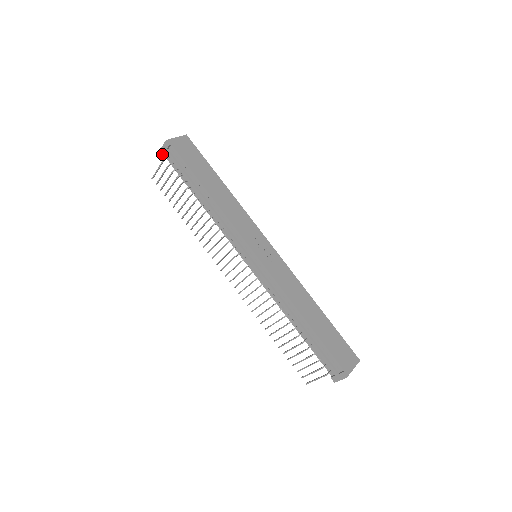
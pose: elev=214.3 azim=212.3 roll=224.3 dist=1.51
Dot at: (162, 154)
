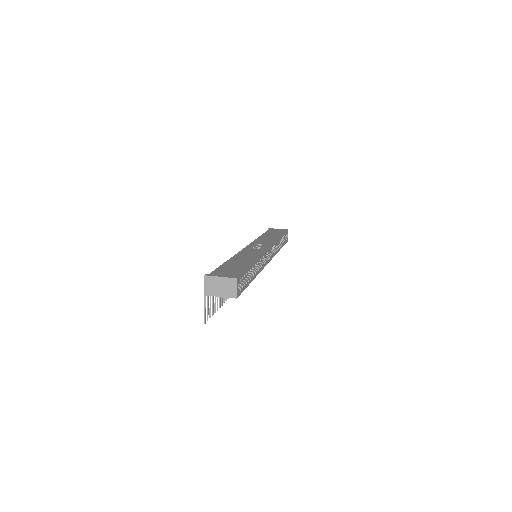
Dot at: occluded
